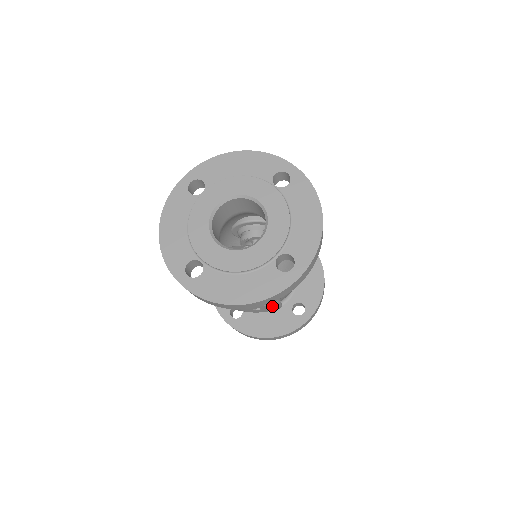
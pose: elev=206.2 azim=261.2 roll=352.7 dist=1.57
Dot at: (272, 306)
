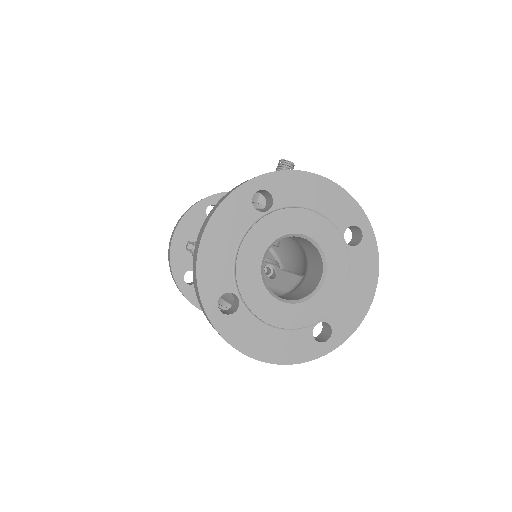
Dot at: occluded
